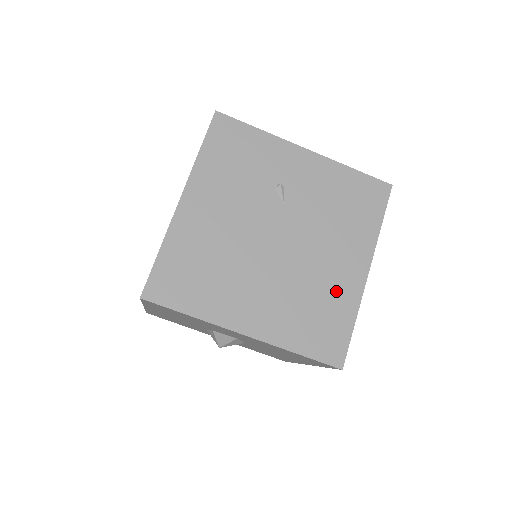
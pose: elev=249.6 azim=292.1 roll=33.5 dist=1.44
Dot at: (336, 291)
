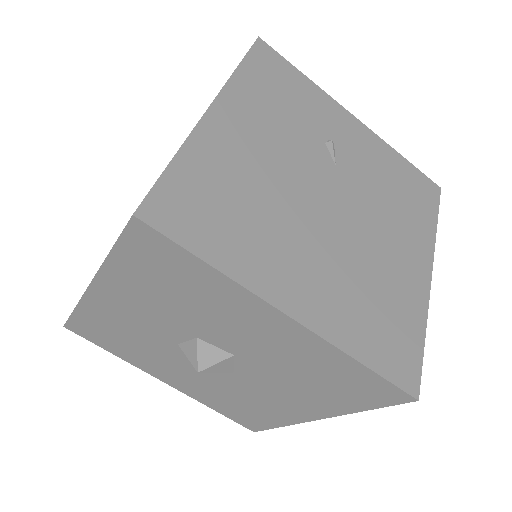
Dot at: (400, 287)
